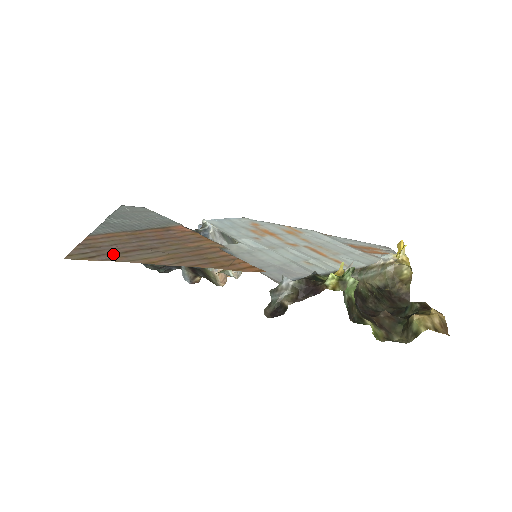
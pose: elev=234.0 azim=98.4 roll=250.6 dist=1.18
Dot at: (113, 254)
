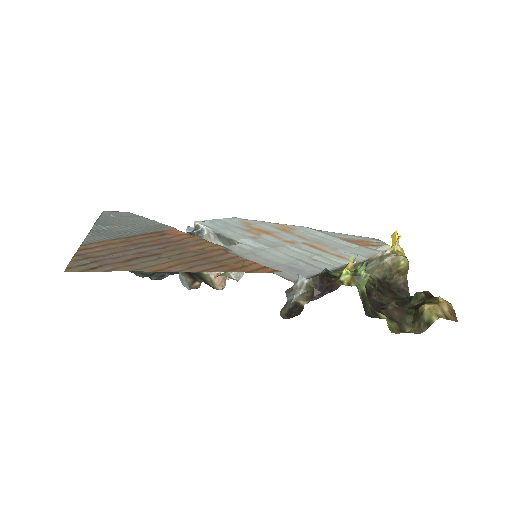
Dot at: (116, 263)
